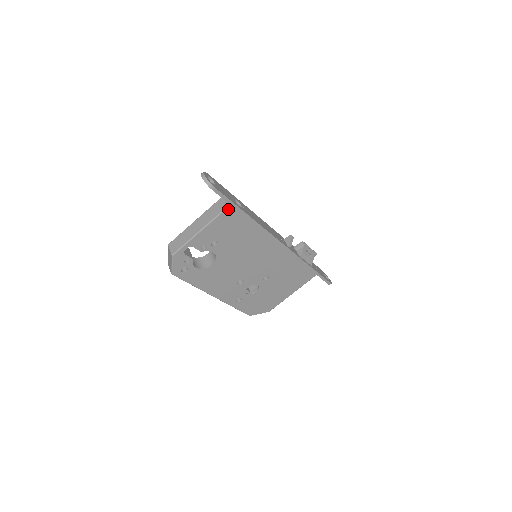
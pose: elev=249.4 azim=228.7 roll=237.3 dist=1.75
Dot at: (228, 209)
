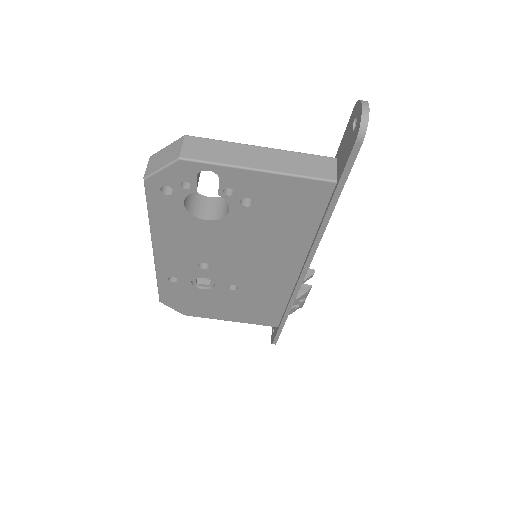
Dot at: (325, 183)
